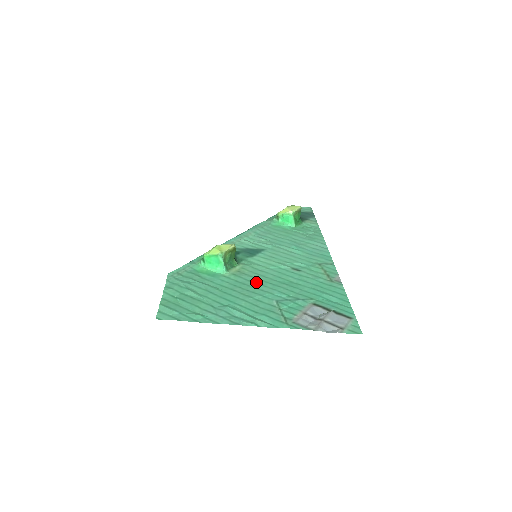
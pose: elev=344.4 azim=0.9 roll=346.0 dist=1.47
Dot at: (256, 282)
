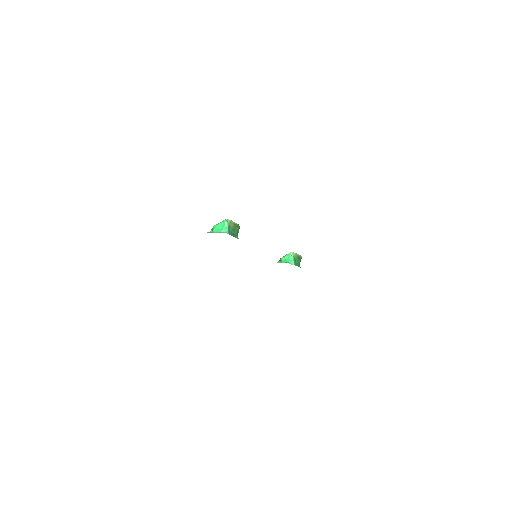
Dot at: occluded
